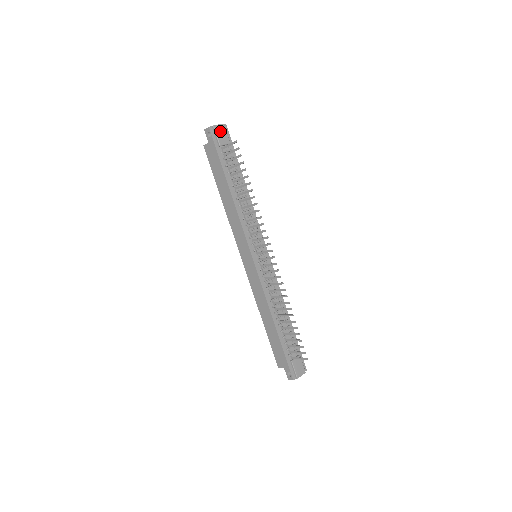
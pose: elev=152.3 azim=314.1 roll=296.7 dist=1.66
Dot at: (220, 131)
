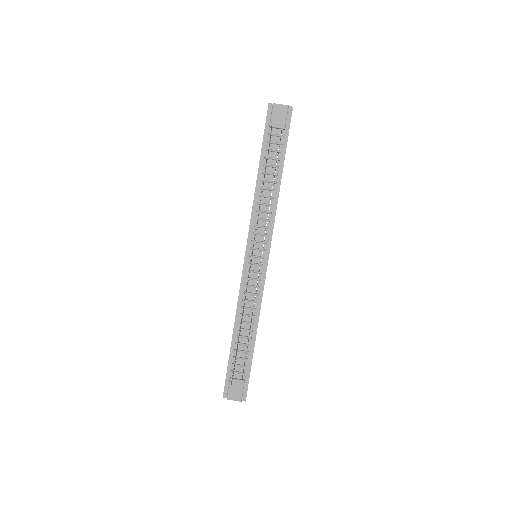
Dot at: (279, 112)
